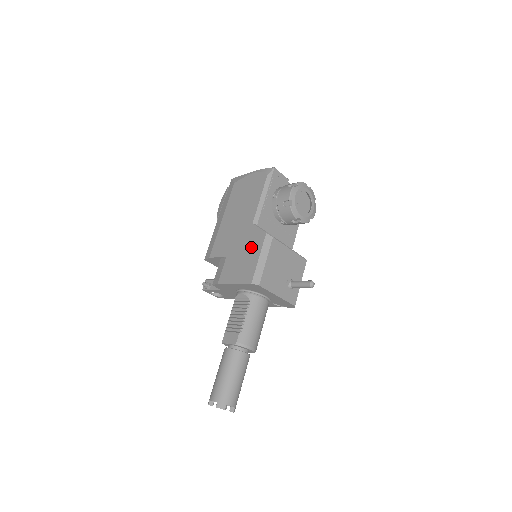
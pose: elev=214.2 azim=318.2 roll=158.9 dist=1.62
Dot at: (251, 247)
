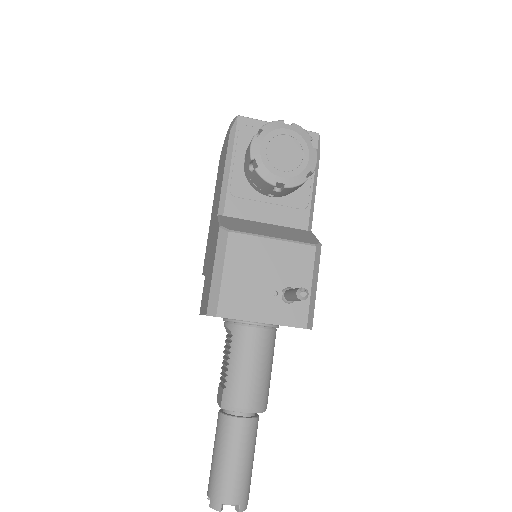
Dot at: (212, 254)
